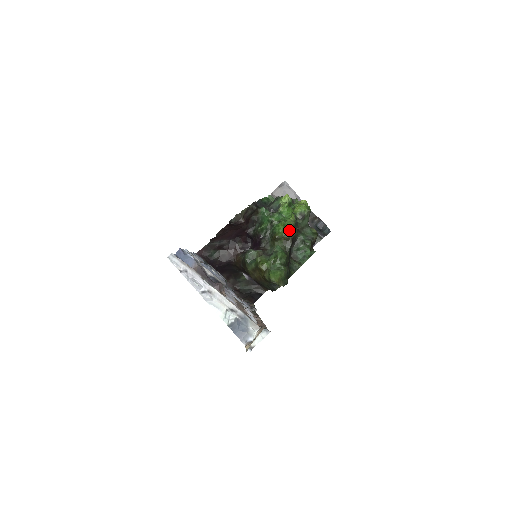
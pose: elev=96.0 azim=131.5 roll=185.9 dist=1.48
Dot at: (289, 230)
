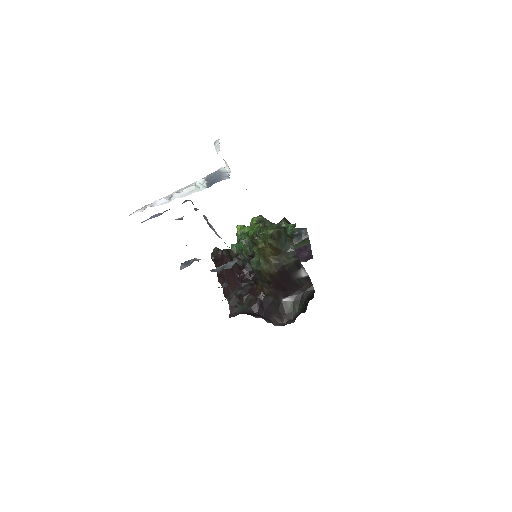
Dot at: (257, 227)
